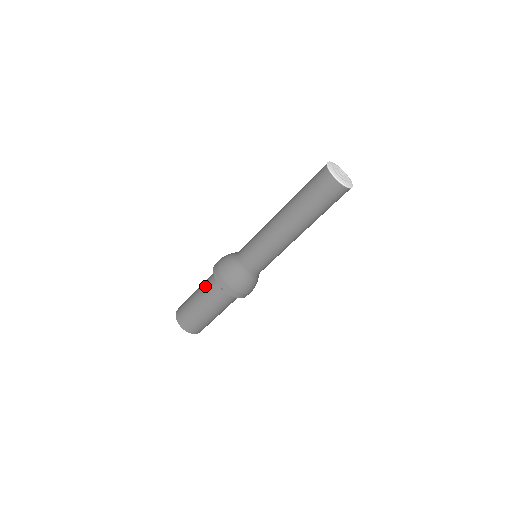
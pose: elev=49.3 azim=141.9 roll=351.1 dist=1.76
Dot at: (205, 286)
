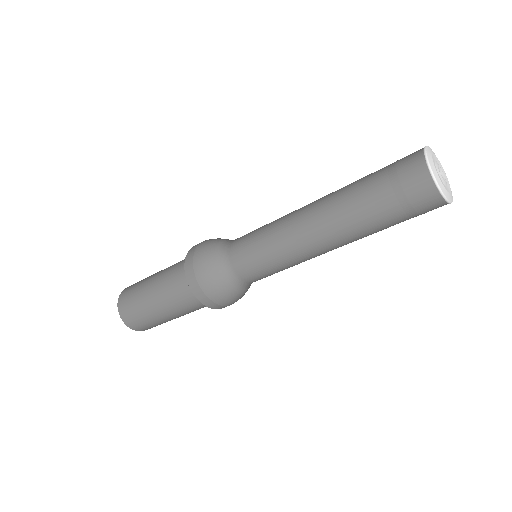
Dot at: (168, 277)
